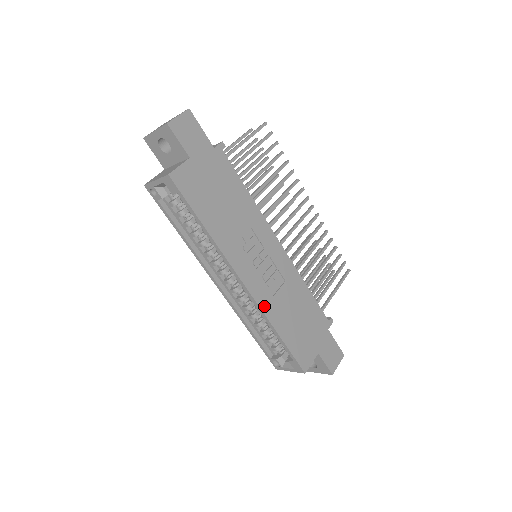
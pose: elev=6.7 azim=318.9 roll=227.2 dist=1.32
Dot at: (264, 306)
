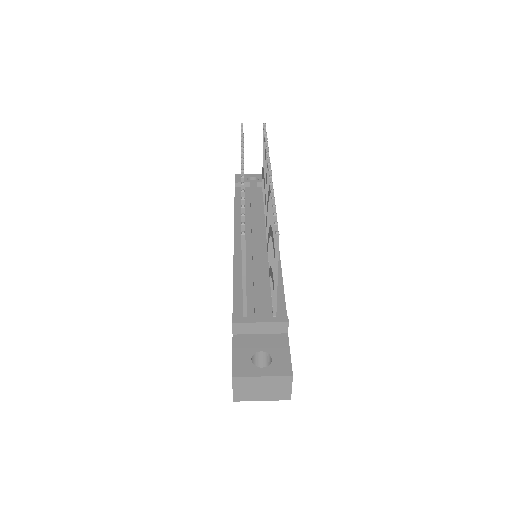
Dot at: occluded
